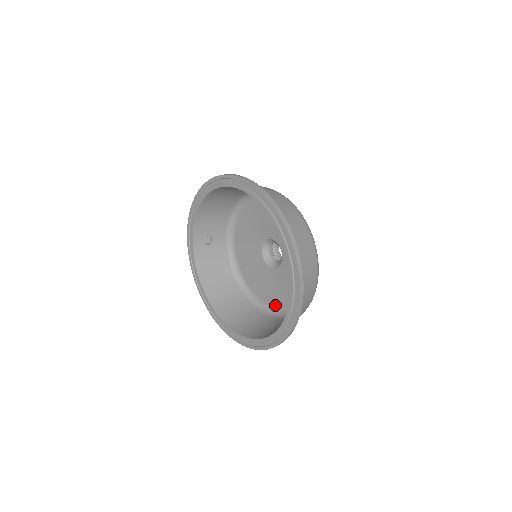
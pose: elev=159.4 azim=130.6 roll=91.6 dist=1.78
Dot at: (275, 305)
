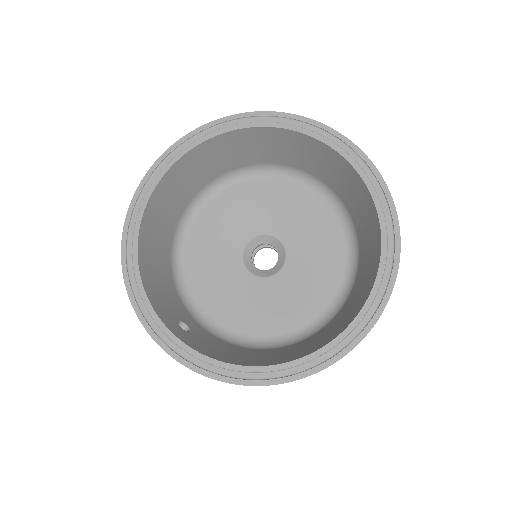
Dot at: (332, 294)
